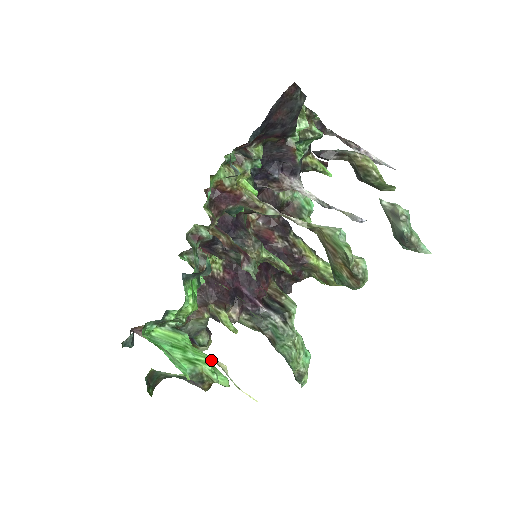
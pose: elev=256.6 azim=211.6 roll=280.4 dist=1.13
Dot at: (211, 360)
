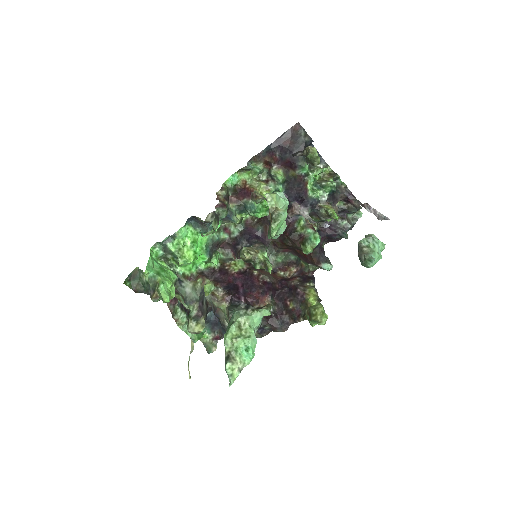
Dot at: (171, 284)
